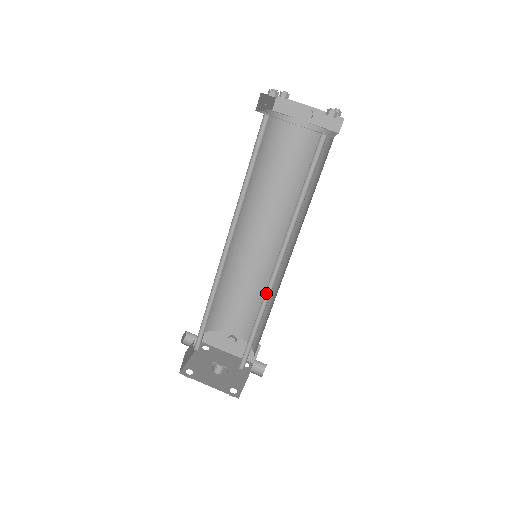
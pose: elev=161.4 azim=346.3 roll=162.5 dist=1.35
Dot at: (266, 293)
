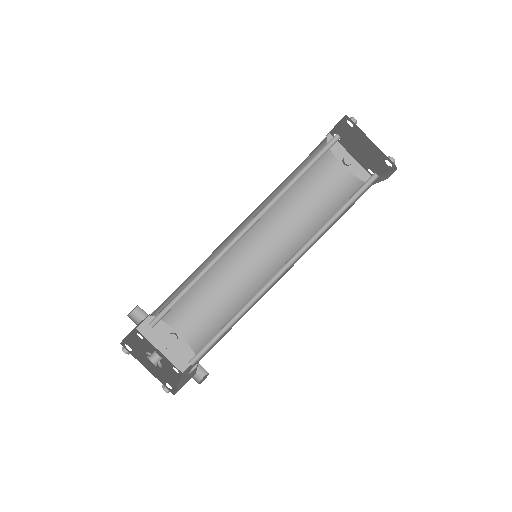
Dot at: (258, 292)
